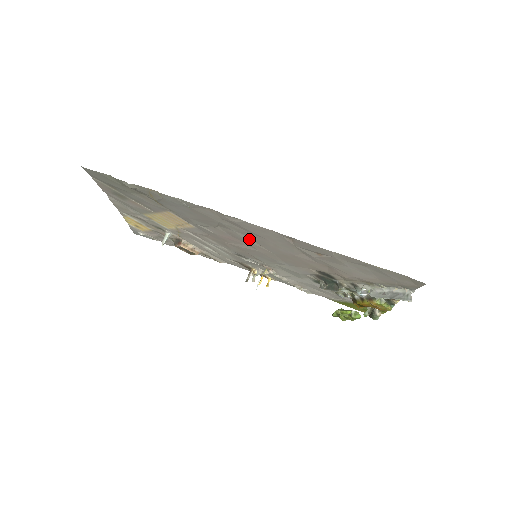
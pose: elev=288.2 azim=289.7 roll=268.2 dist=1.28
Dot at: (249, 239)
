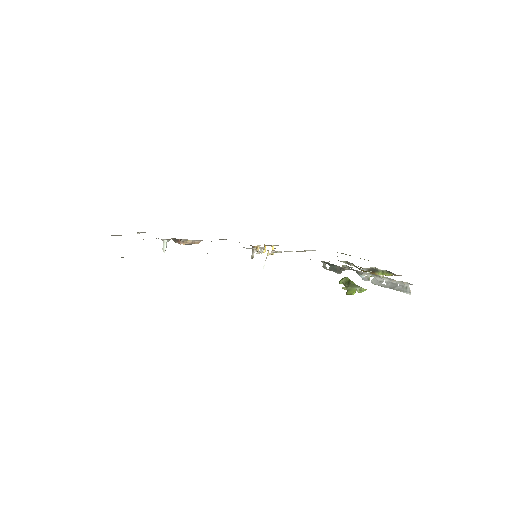
Dot at: occluded
